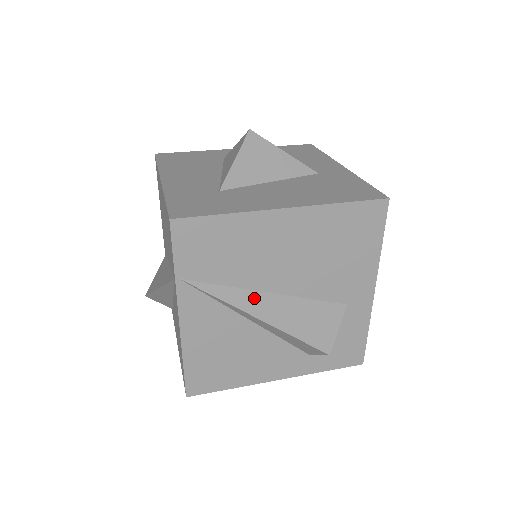
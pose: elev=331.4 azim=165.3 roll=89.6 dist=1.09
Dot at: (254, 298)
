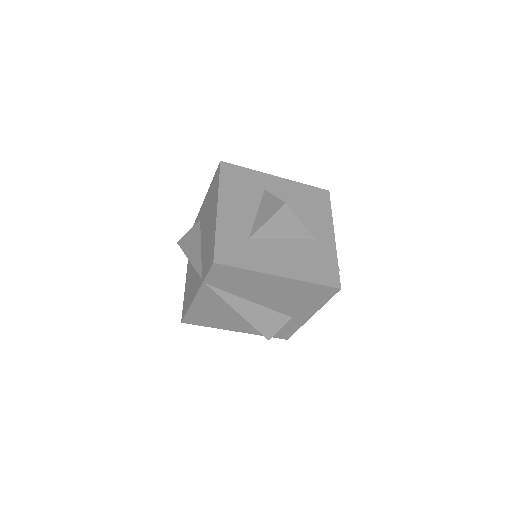
Dot at: (241, 302)
